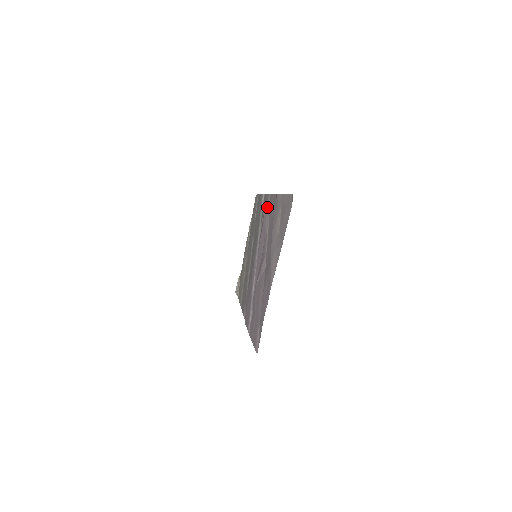
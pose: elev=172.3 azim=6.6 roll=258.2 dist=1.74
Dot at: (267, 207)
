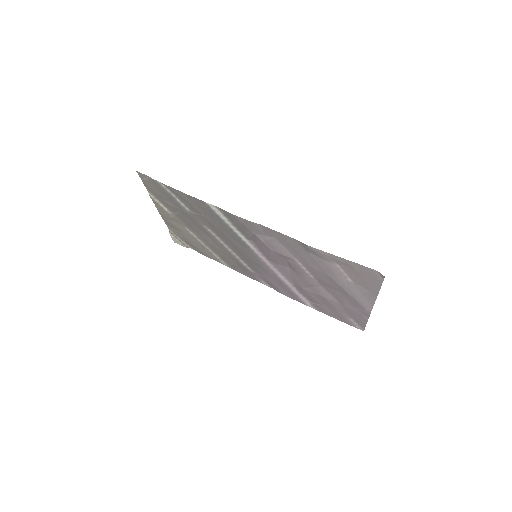
Dot at: (262, 234)
